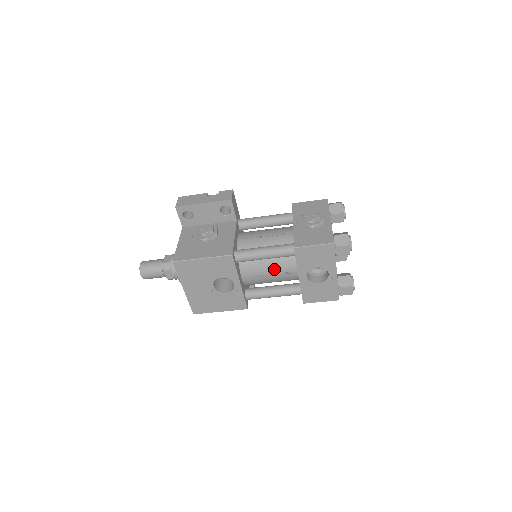
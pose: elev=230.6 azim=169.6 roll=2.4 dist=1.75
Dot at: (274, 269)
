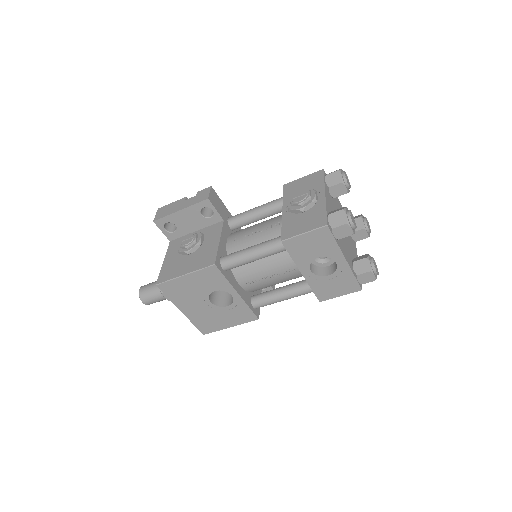
Dot at: (273, 269)
